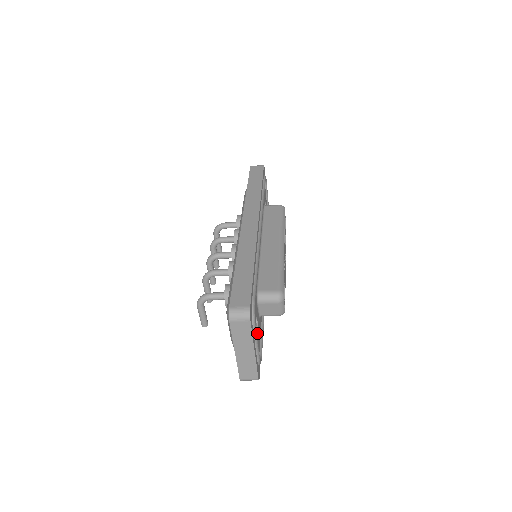
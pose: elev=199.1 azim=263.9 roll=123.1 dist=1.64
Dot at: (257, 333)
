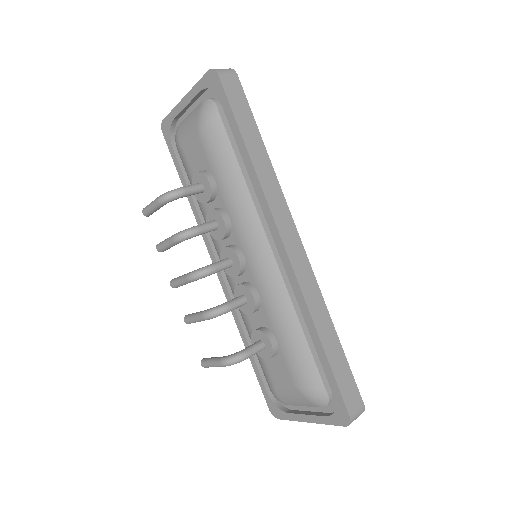
Dot at: occluded
